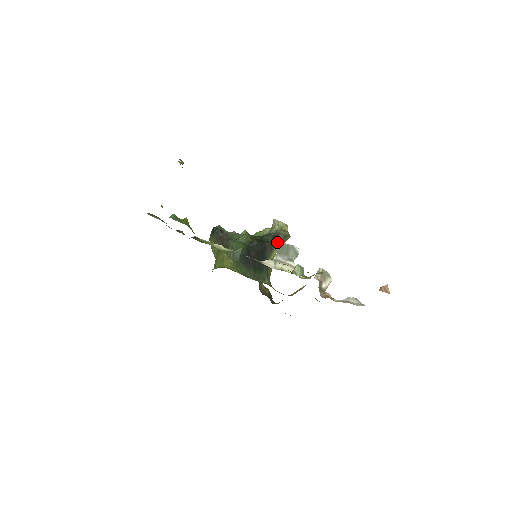
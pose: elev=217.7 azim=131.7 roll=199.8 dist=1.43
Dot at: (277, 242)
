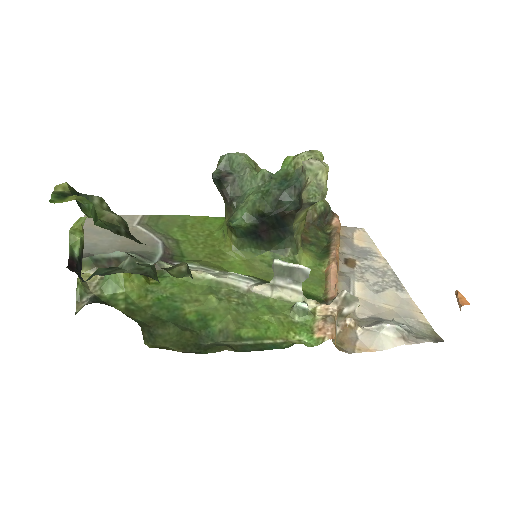
Dot at: (274, 263)
